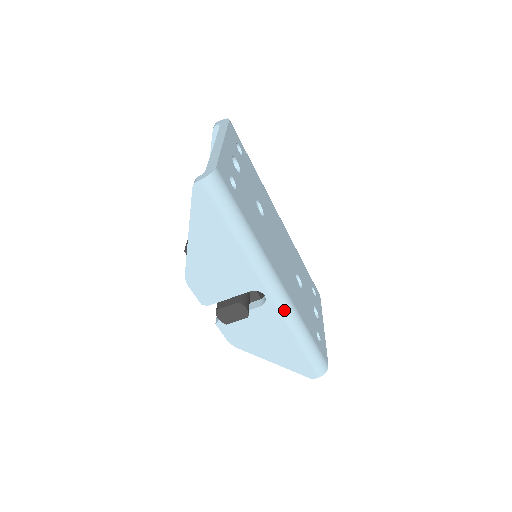
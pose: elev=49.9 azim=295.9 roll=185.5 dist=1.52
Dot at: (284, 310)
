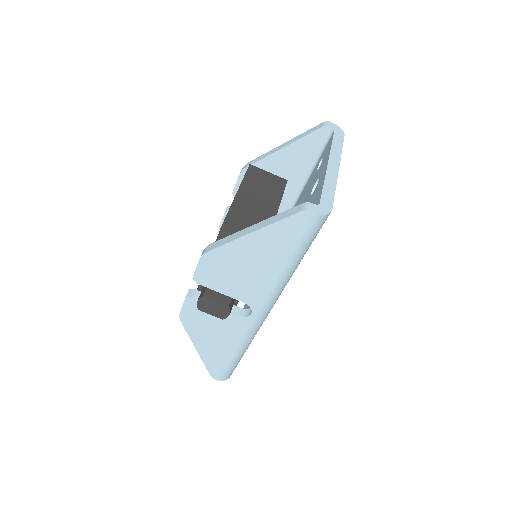
Dot at: (252, 331)
